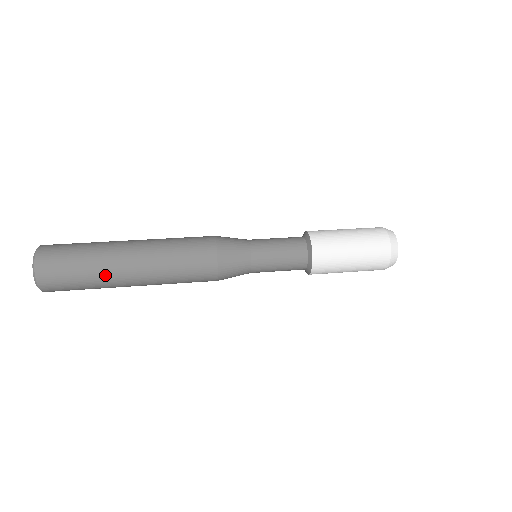
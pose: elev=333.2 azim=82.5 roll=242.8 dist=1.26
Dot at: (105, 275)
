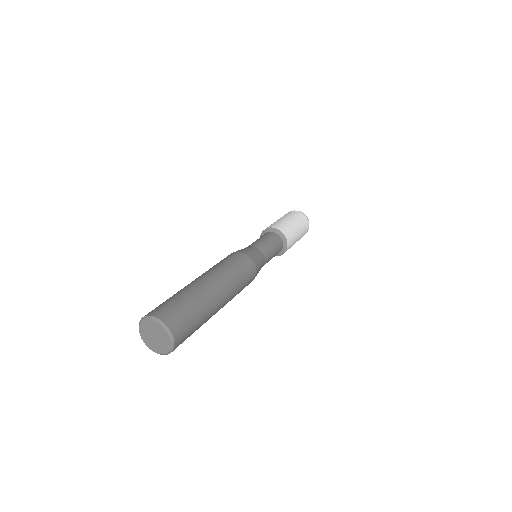
Dot at: occluded
